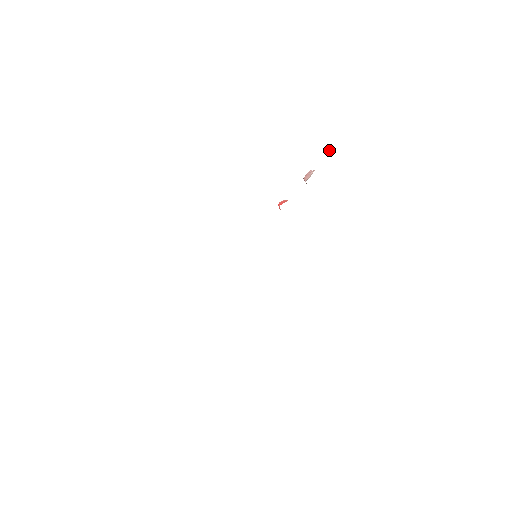
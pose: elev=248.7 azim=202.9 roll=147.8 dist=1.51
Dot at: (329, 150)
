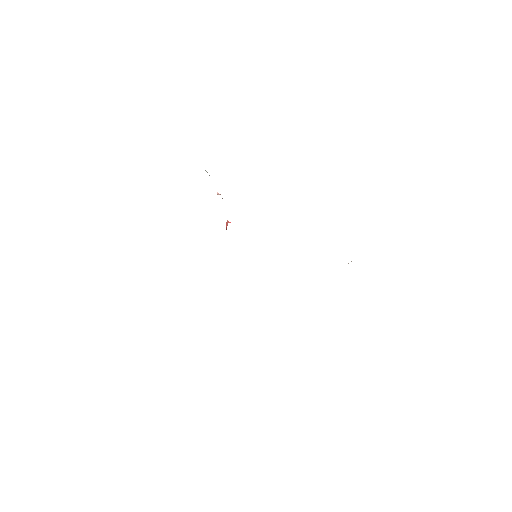
Dot at: occluded
